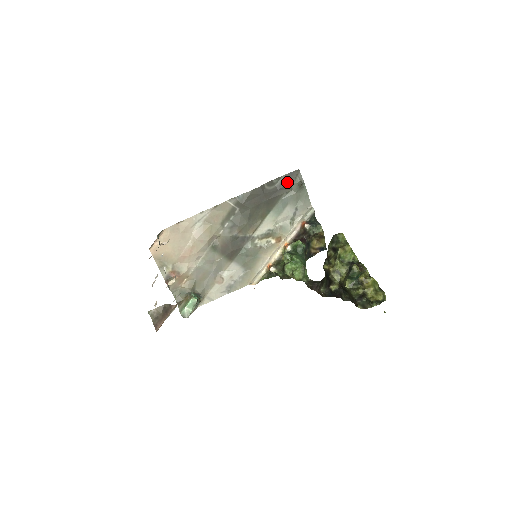
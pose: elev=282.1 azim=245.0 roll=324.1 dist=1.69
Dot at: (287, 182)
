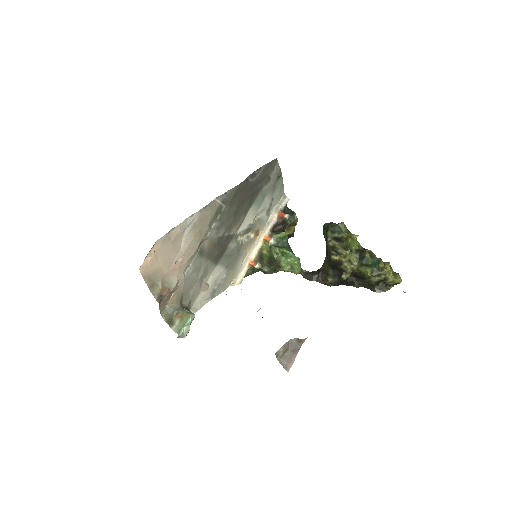
Dot at: (267, 172)
